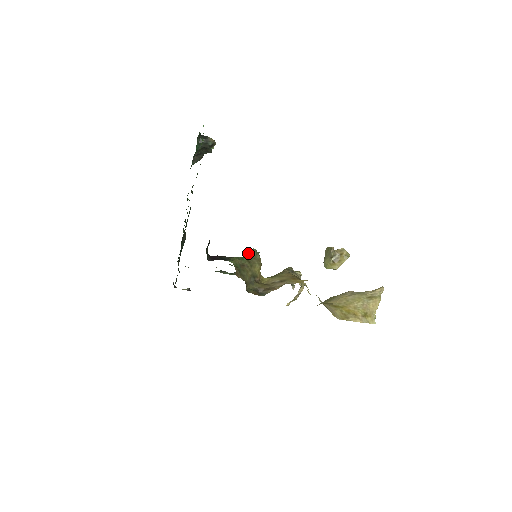
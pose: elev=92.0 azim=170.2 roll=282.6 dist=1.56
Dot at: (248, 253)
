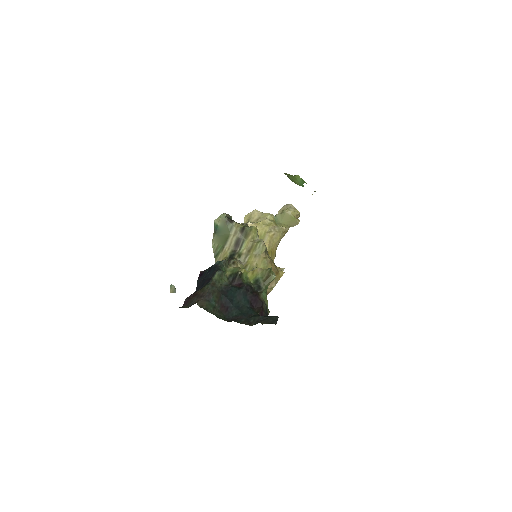
Dot at: occluded
